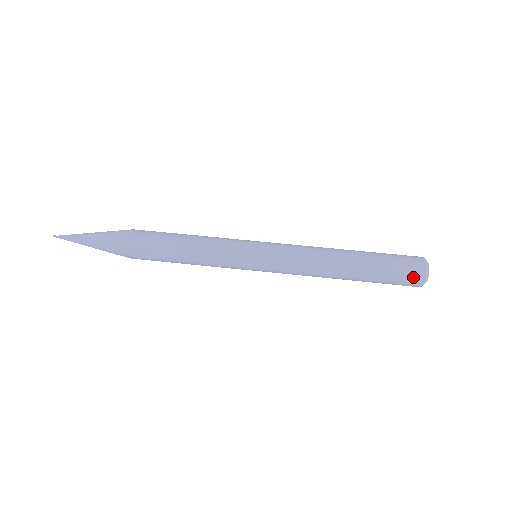
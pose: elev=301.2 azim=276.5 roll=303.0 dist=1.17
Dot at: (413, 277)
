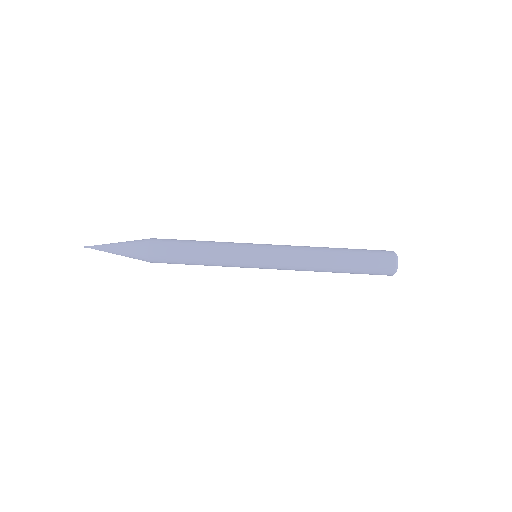
Dot at: (386, 257)
